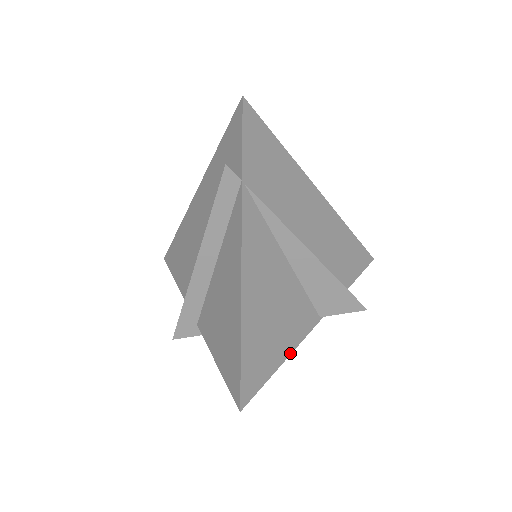
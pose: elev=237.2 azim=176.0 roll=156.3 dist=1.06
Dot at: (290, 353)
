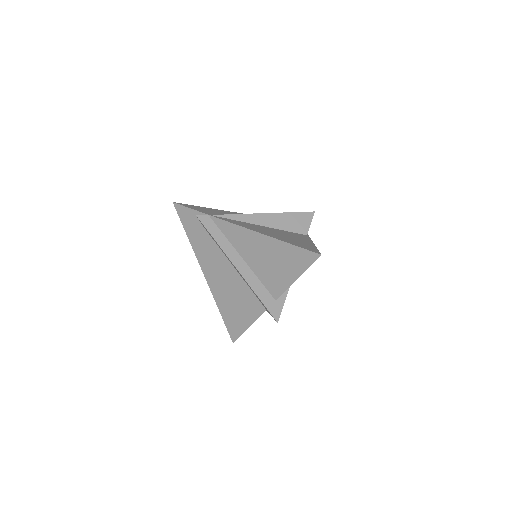
Dot at: (313, 243)
